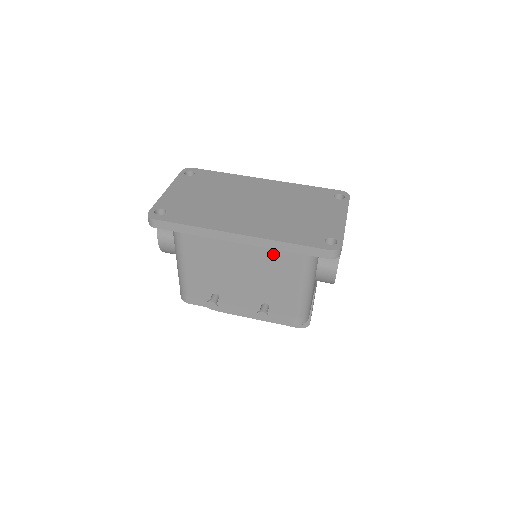
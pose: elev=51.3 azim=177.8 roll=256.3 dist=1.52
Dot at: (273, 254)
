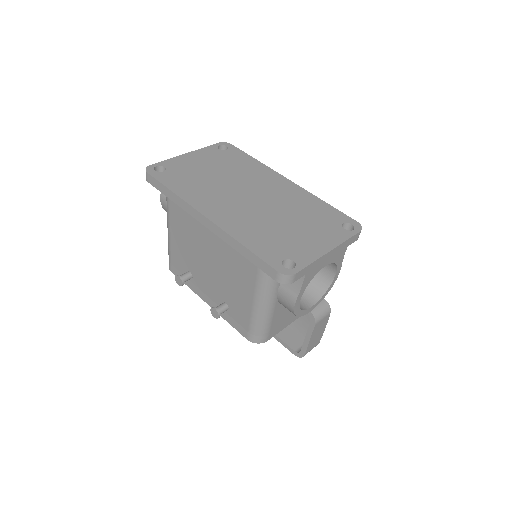
Dot at: (235, 253)
